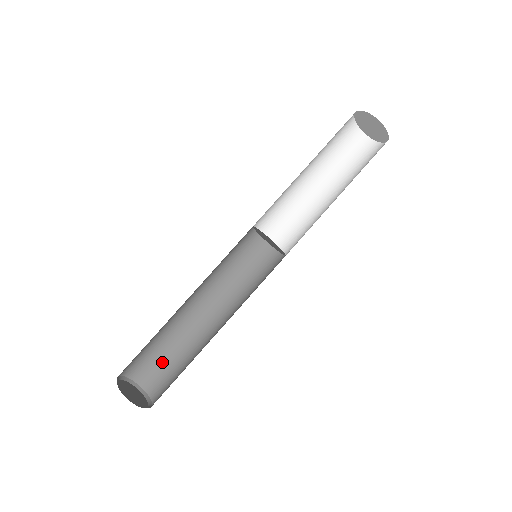
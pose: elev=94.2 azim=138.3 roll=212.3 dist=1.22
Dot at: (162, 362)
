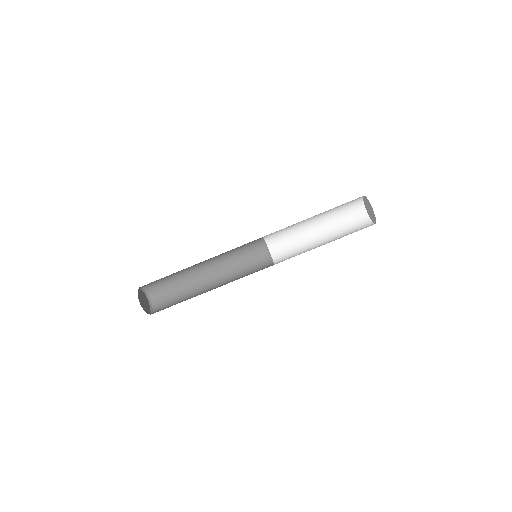
Dot at: (169, 289)
